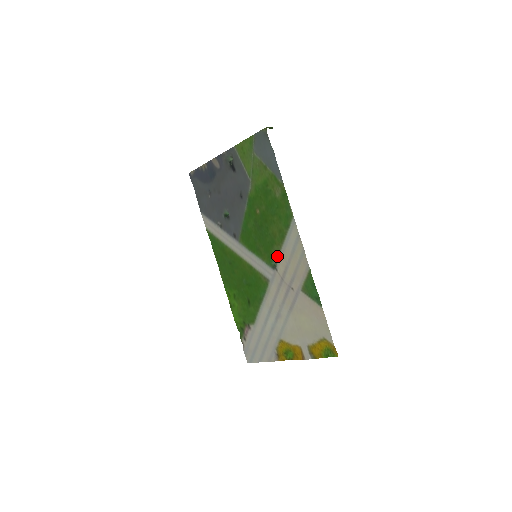
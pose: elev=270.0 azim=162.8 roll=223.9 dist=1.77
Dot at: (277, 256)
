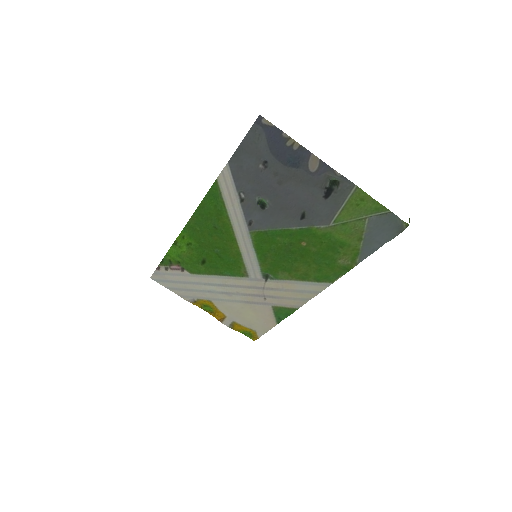
Dot at: (279, 278)
